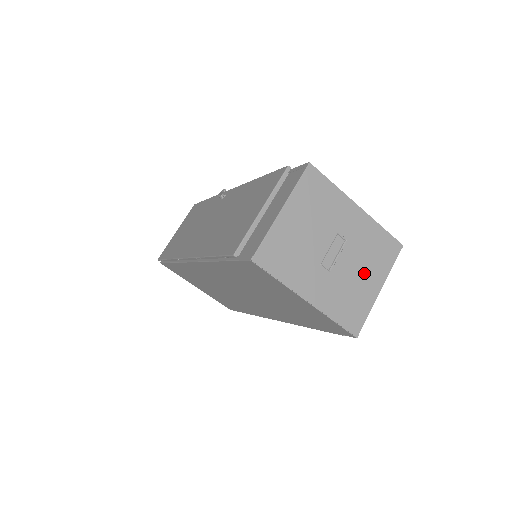
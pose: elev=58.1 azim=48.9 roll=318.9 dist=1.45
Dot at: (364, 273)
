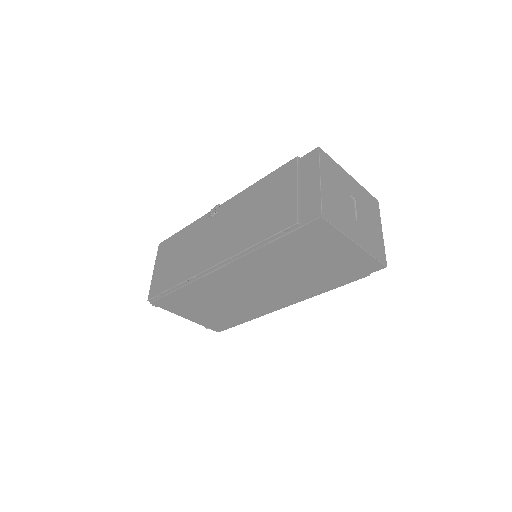
Dot at: (371, 221)
